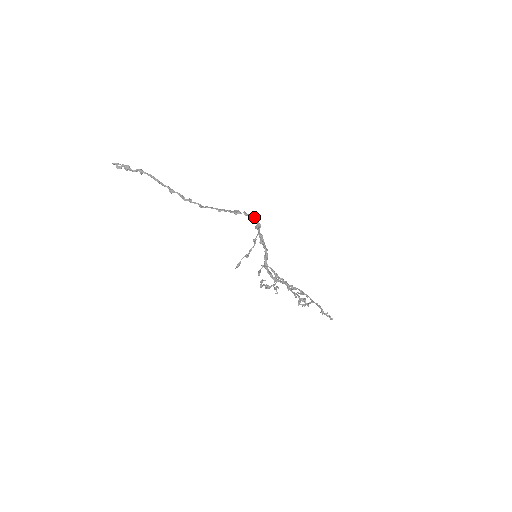
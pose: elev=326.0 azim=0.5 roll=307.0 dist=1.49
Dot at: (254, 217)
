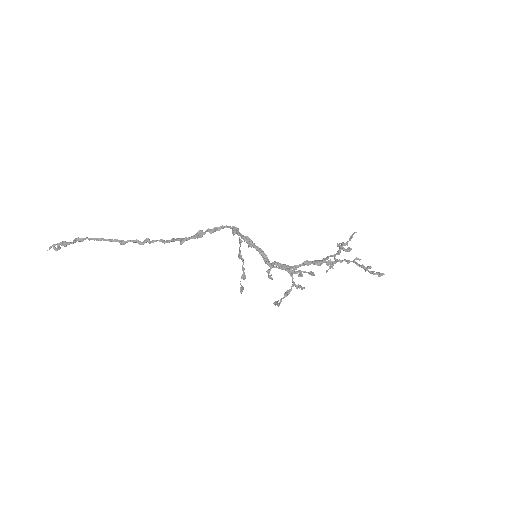
Dot at: (223, 226)
